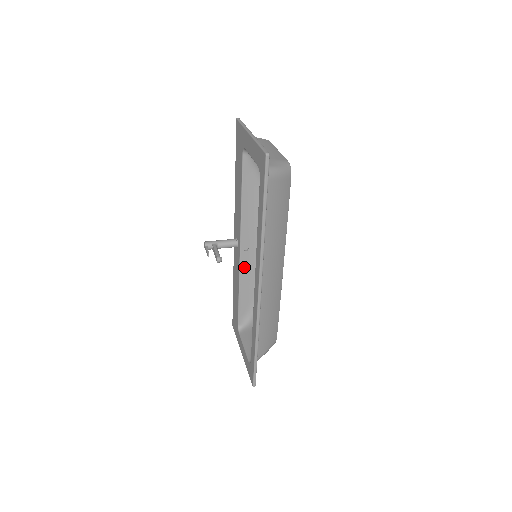
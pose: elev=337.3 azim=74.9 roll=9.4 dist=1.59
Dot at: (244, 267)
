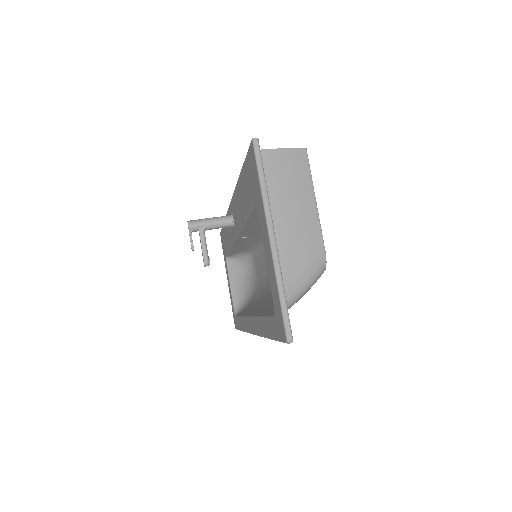
Dot at: (239, 242)
